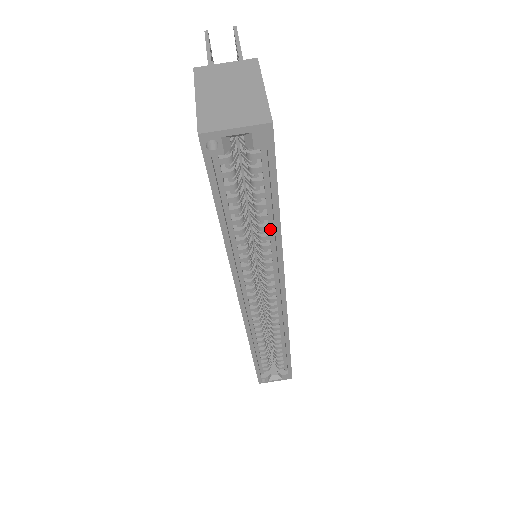
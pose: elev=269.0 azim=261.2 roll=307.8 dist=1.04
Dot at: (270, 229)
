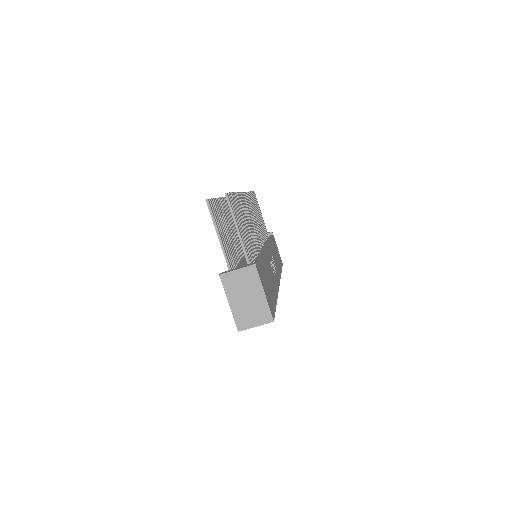
Dot at: occluded
